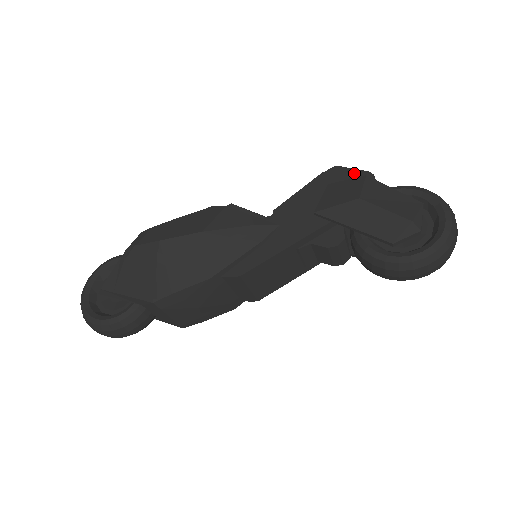
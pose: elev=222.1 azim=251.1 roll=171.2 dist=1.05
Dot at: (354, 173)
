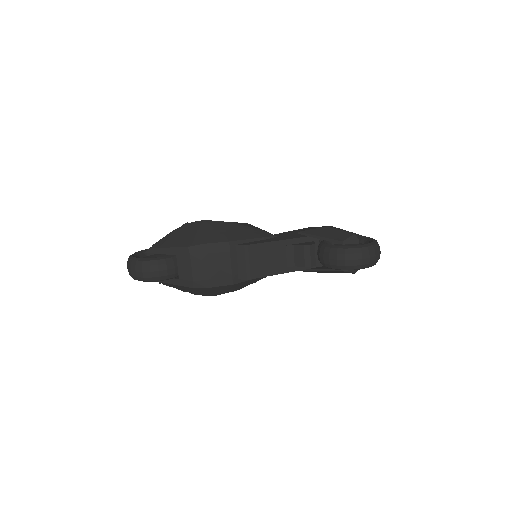
Dot at: occluded
